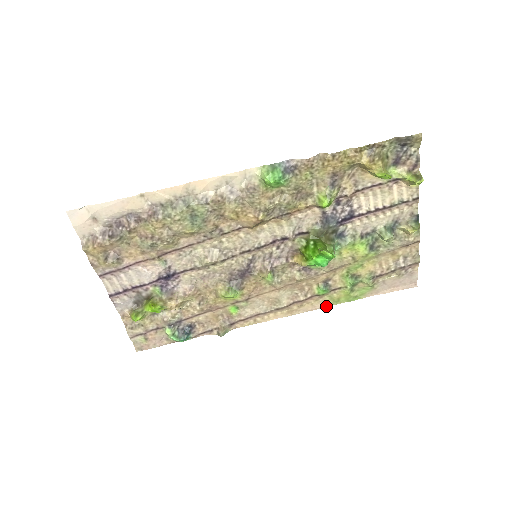
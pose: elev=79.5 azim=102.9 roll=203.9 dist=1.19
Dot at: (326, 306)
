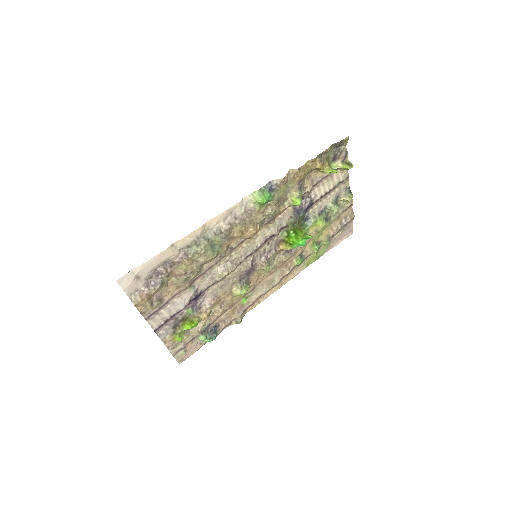
Dot at: occluded
